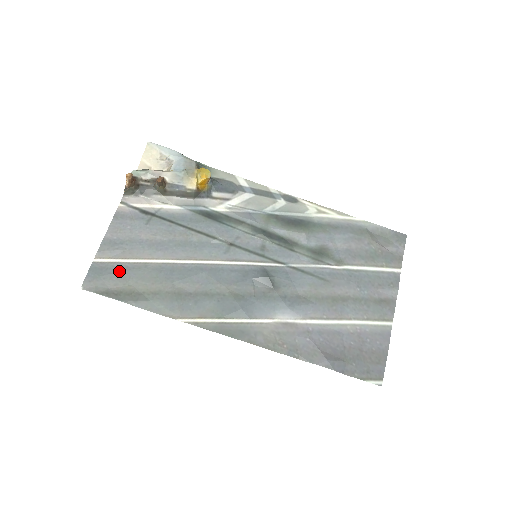
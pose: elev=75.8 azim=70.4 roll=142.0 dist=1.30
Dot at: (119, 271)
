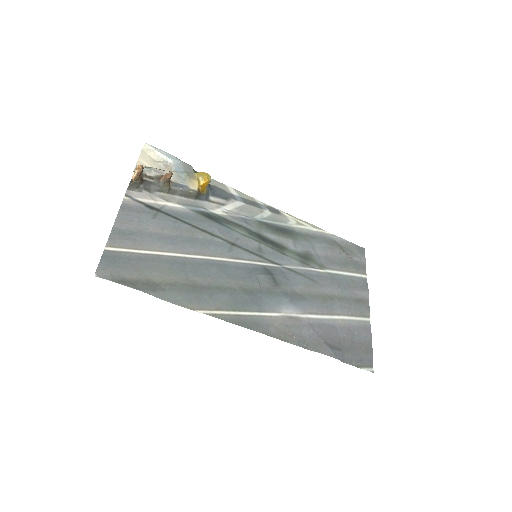
Dot at: (133, 261)
